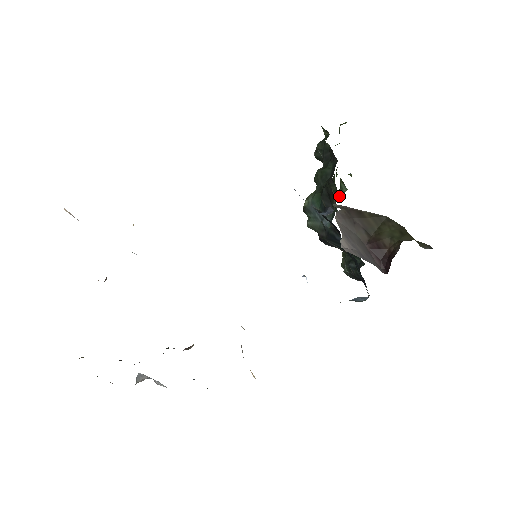
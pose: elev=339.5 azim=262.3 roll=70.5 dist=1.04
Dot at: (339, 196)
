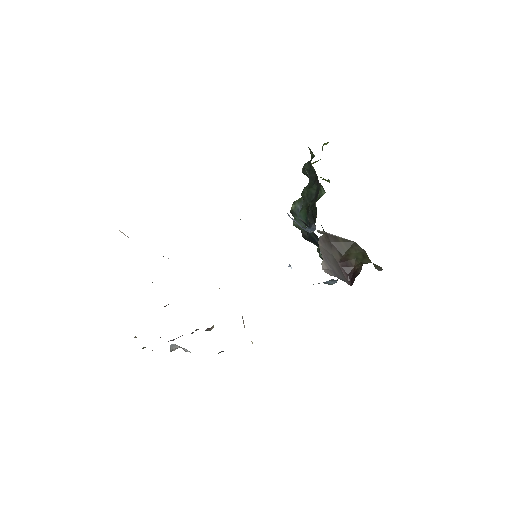
Dot at: (319, 197)
